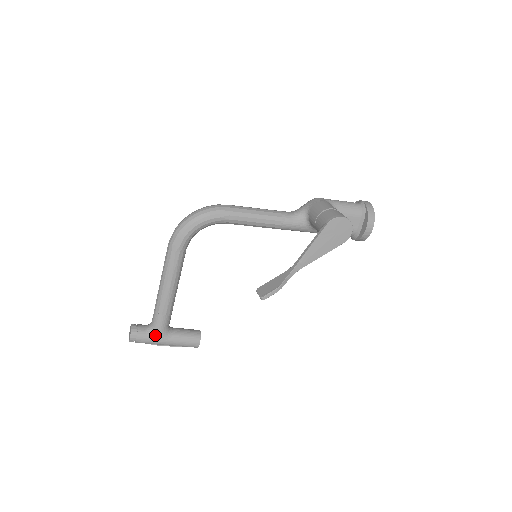
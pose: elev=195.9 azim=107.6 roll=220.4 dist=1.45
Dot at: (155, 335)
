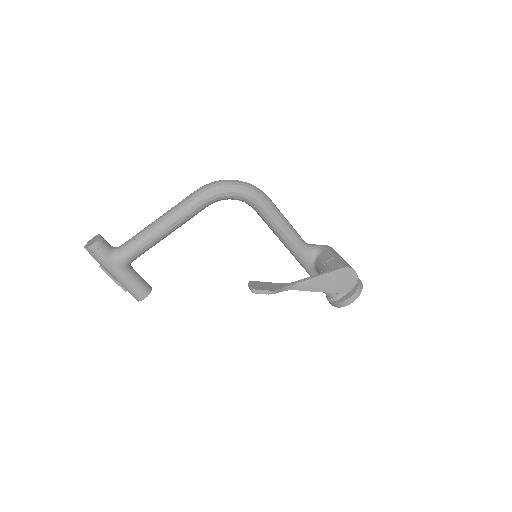
Dot at: (115, 260)
